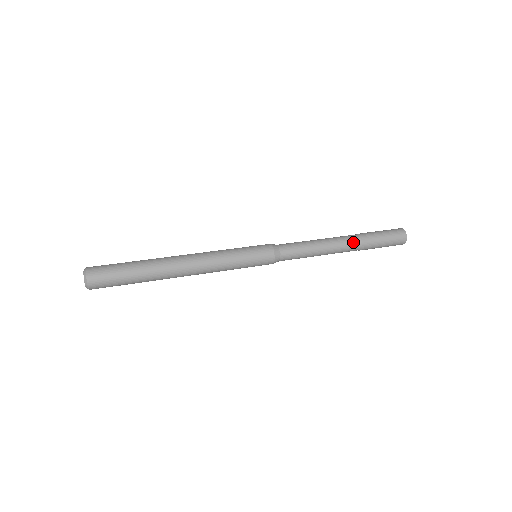
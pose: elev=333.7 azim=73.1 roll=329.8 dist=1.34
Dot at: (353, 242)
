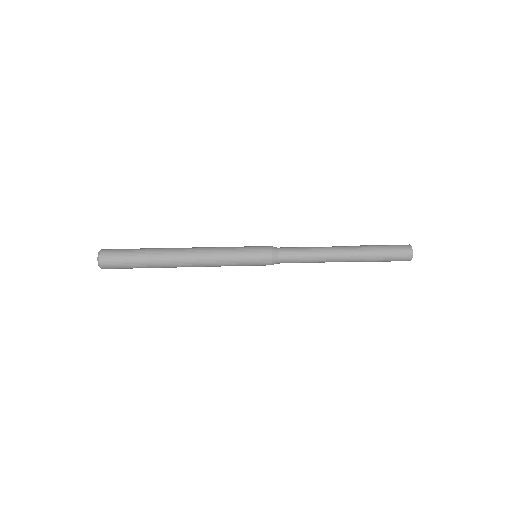
Dot at: (354, 257)
